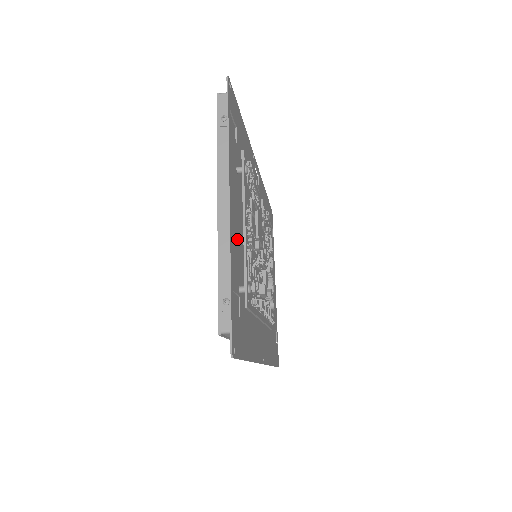
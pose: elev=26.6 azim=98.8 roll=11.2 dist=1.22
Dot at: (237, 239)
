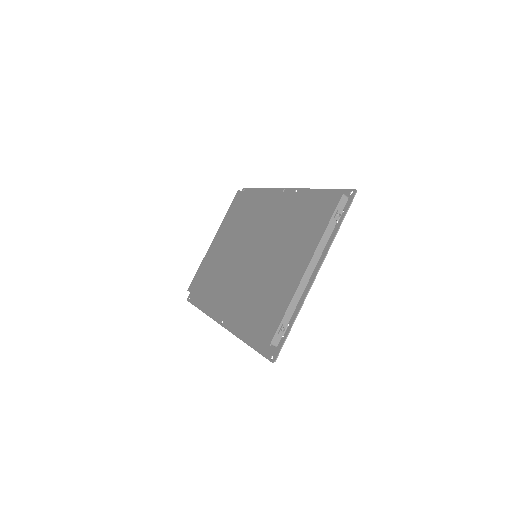
Dot at: occluded
